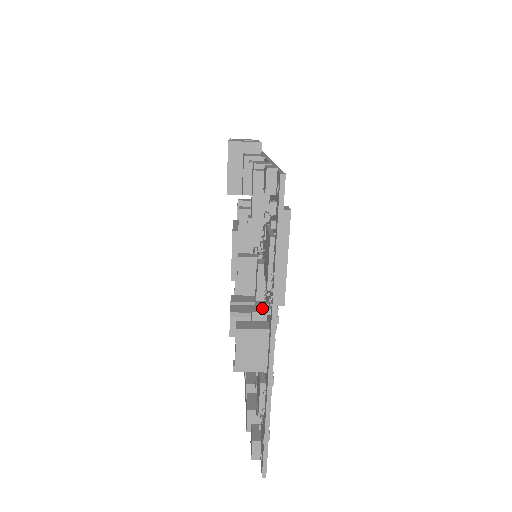
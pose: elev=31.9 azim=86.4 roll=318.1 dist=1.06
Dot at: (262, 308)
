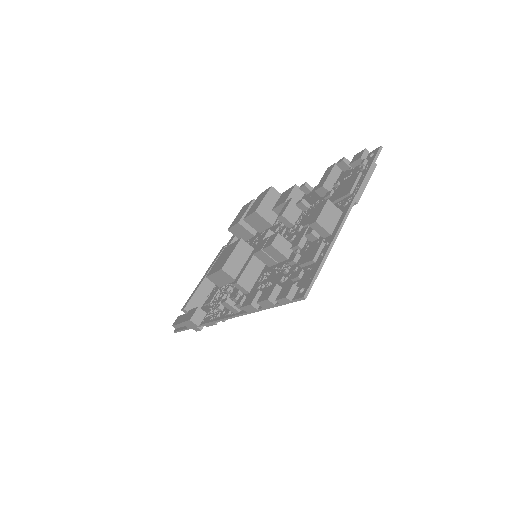
Dot at: occluded
